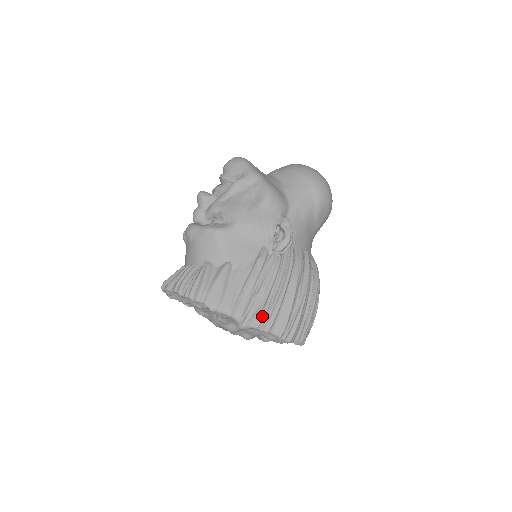
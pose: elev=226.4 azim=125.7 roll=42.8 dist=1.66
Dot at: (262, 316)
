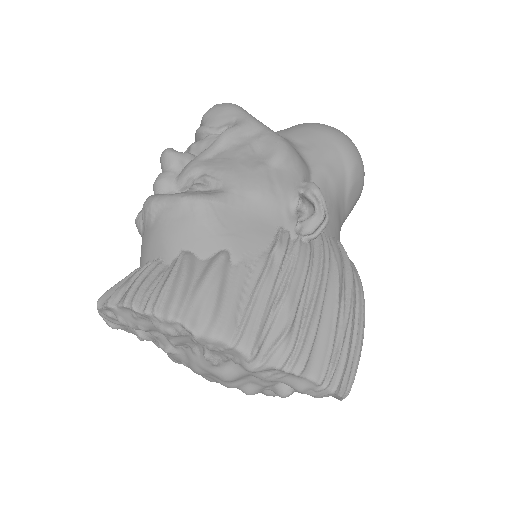
Dot at: (289, 345)
